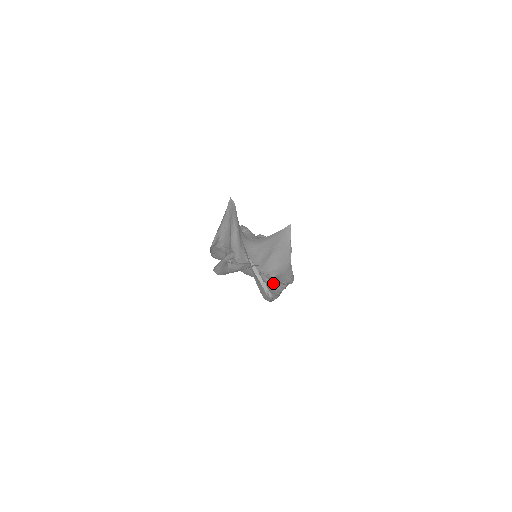
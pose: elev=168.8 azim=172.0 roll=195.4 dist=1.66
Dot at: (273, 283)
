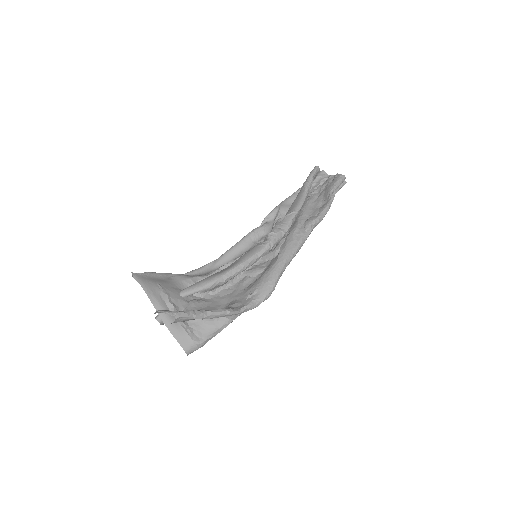
Dot at: (213, 323)
